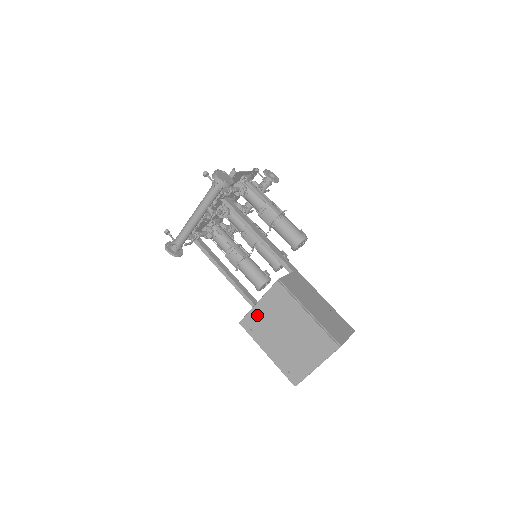
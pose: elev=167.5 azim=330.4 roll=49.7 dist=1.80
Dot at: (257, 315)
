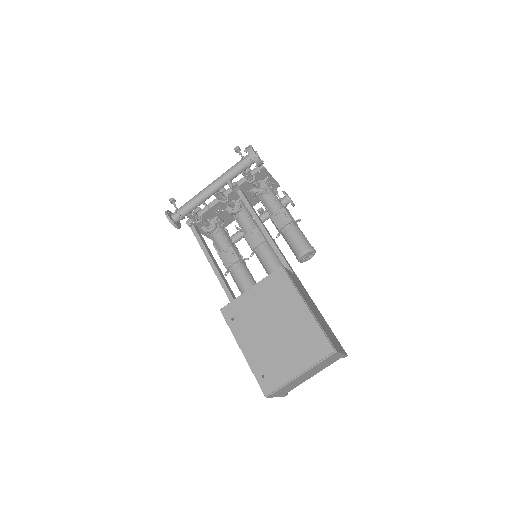
Dot at: (245, 302)
